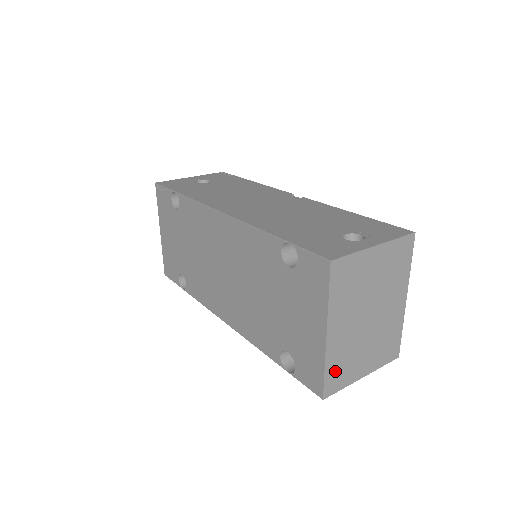
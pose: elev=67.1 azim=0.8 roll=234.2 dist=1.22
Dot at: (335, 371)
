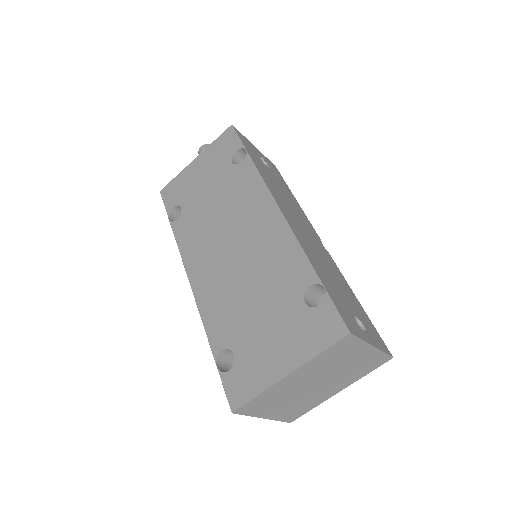
Dot at: (260, 401)
